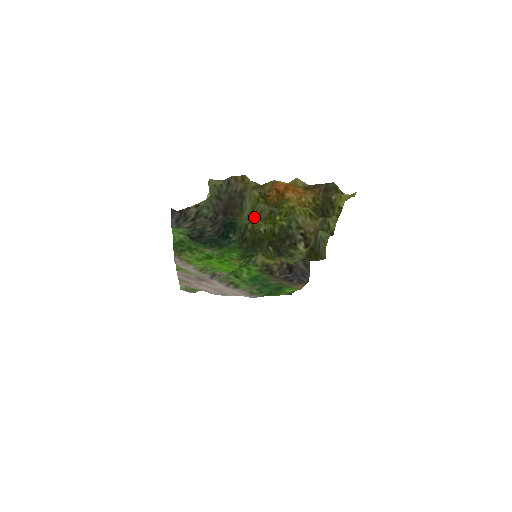
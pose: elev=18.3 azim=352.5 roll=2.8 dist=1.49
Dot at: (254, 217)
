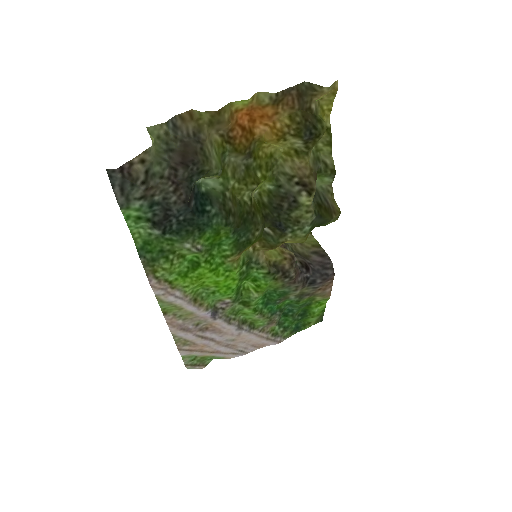
Dot at: (228, 179)
